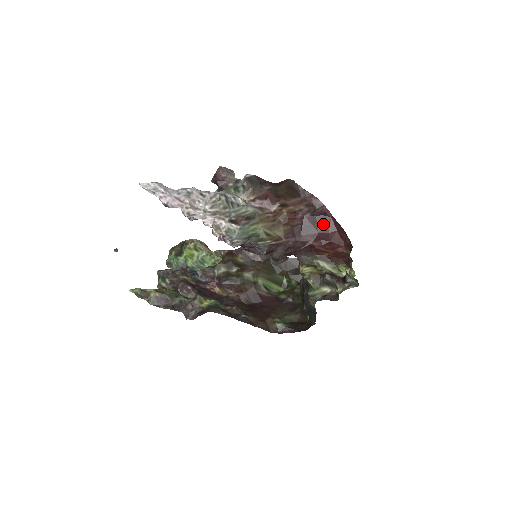
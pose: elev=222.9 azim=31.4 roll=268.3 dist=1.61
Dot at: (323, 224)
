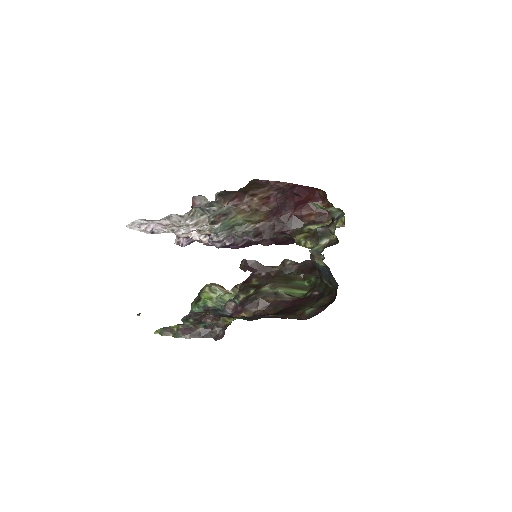
Dot at: (295, 195)
